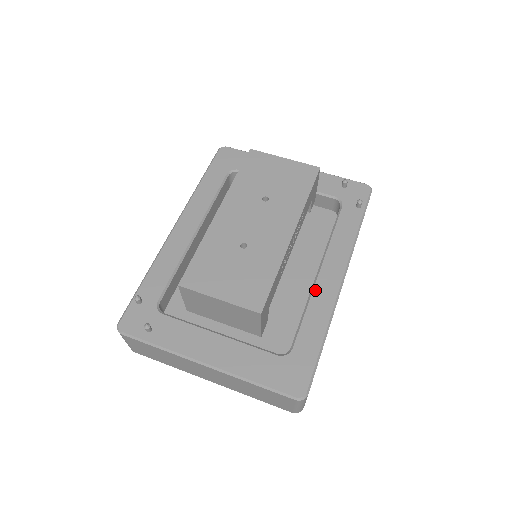
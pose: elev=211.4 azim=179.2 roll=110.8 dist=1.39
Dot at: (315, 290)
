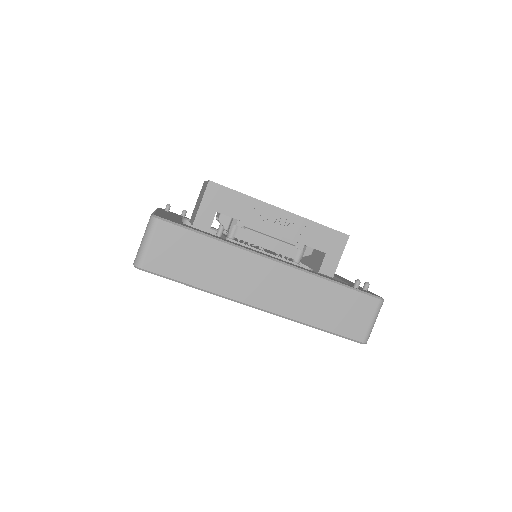
Dot at: (252, 249)
